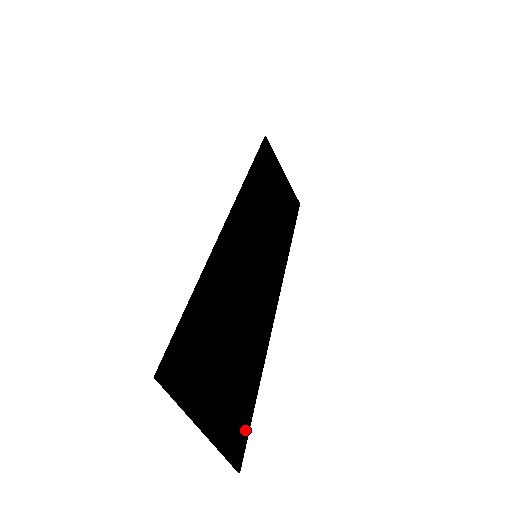
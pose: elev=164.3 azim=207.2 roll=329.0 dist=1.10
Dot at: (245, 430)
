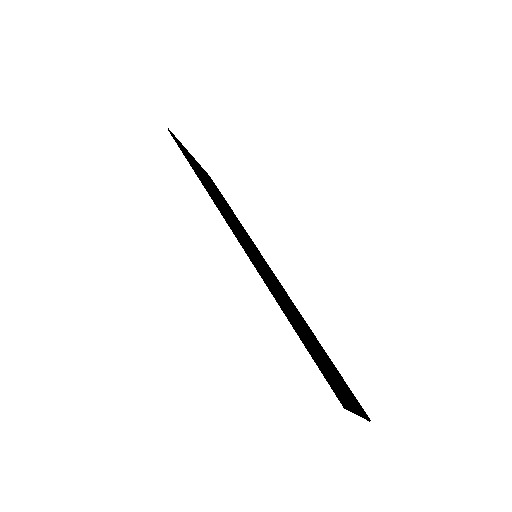
Dot at: (351, 392)
